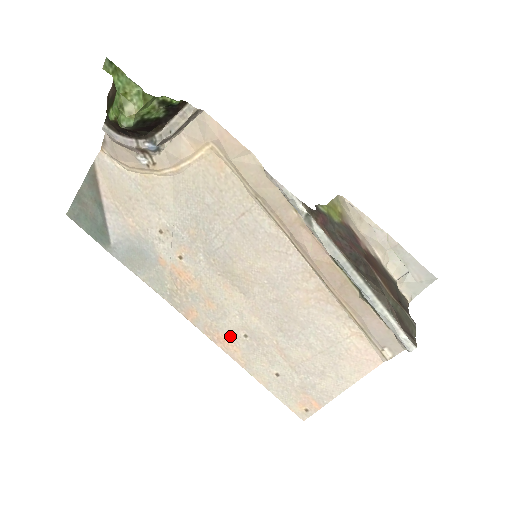
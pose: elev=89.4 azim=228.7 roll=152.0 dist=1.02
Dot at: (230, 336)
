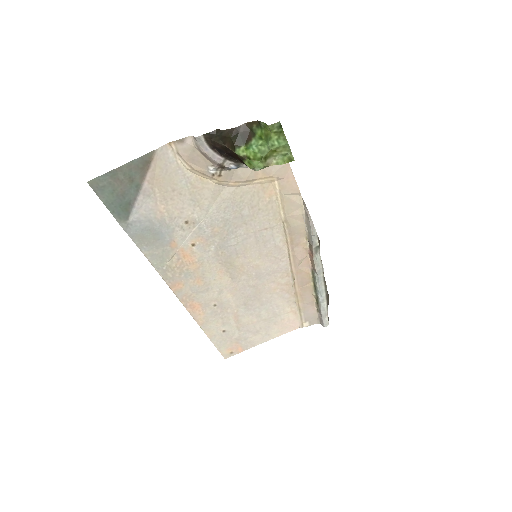
Dot at: (202, 304)
